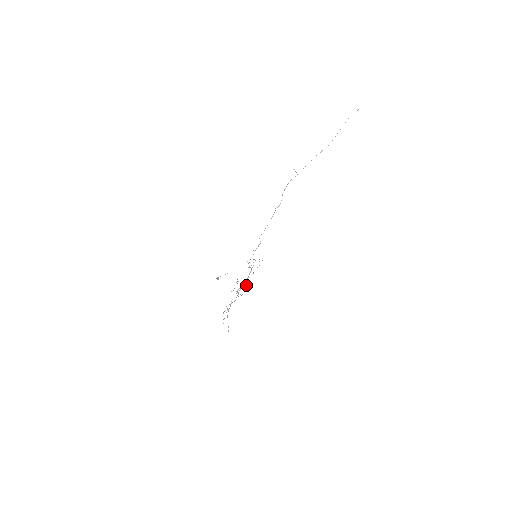
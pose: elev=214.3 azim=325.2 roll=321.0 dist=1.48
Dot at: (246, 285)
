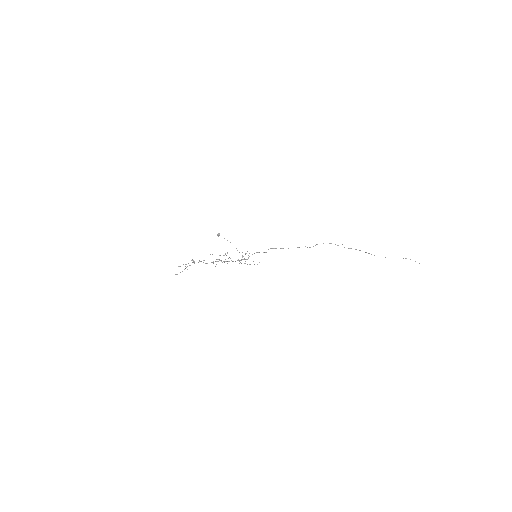
Dot at: occluded
